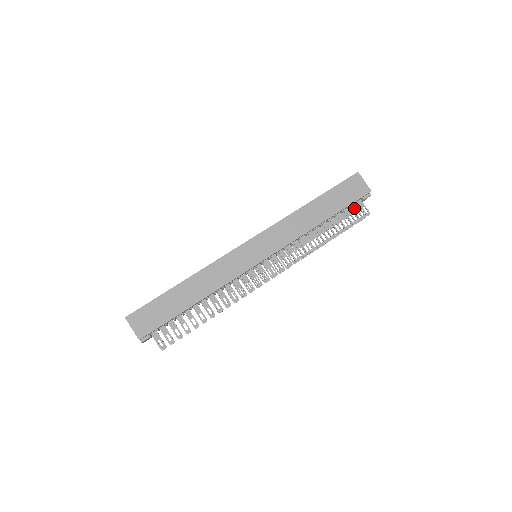
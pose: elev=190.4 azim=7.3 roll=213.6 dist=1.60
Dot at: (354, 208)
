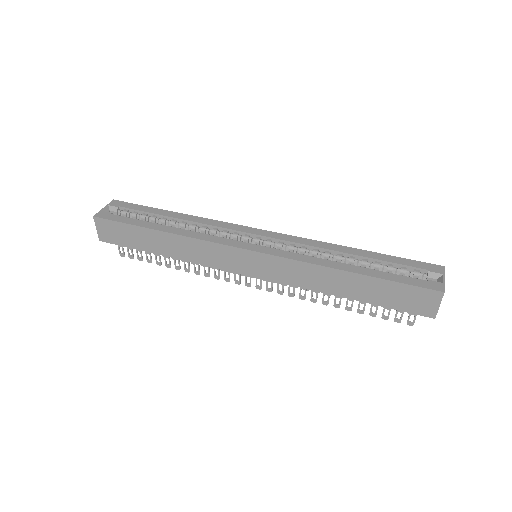
Dot at: occluded
